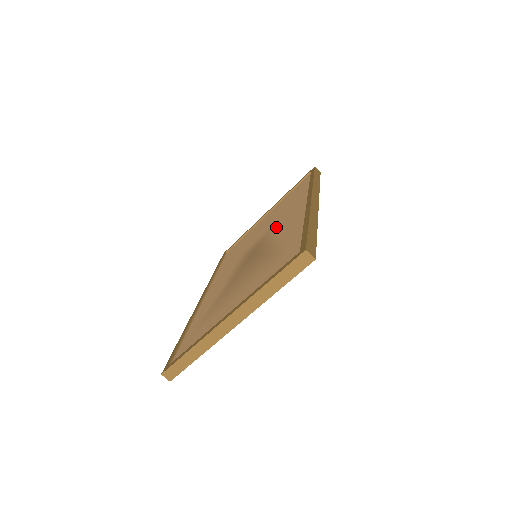
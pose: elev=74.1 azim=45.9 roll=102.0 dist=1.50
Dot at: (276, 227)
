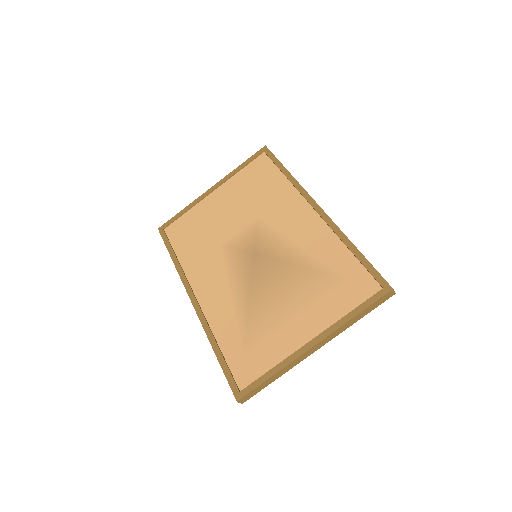
Dot at: (273, 227)
